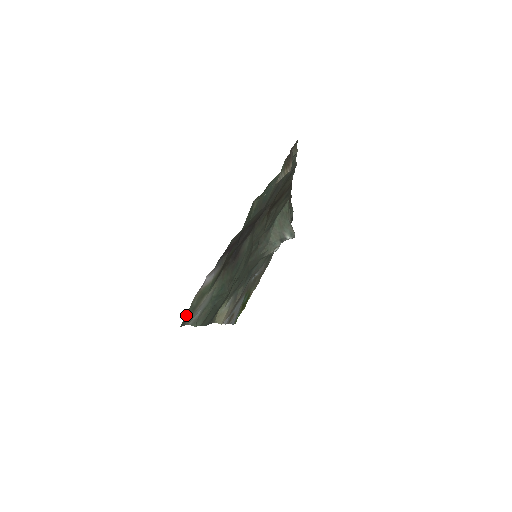
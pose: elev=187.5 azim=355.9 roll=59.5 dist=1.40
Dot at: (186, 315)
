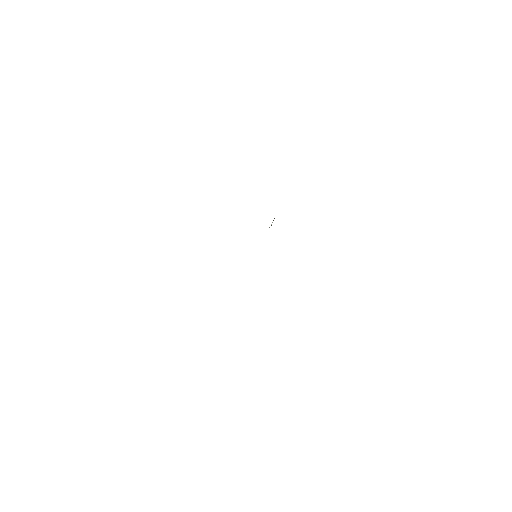
Dot at: occluded
